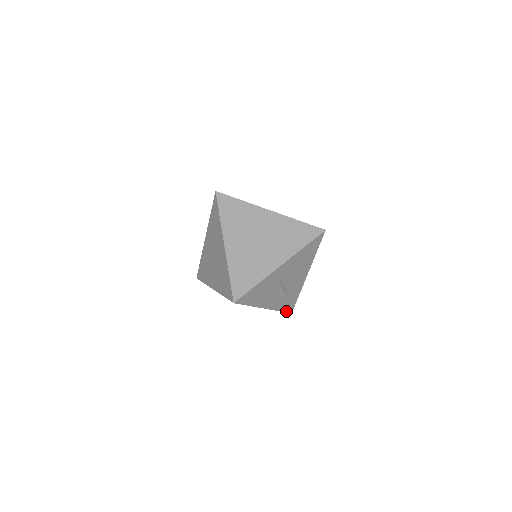
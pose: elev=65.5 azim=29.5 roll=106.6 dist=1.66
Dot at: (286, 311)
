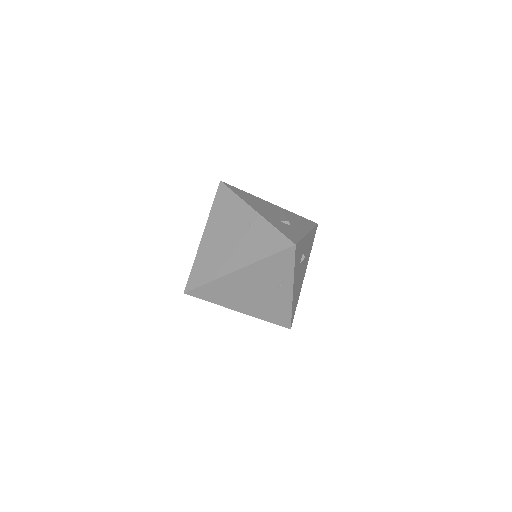
Dot at: occluded
